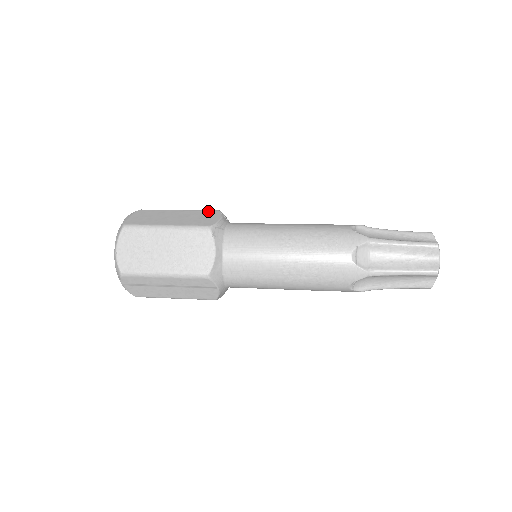
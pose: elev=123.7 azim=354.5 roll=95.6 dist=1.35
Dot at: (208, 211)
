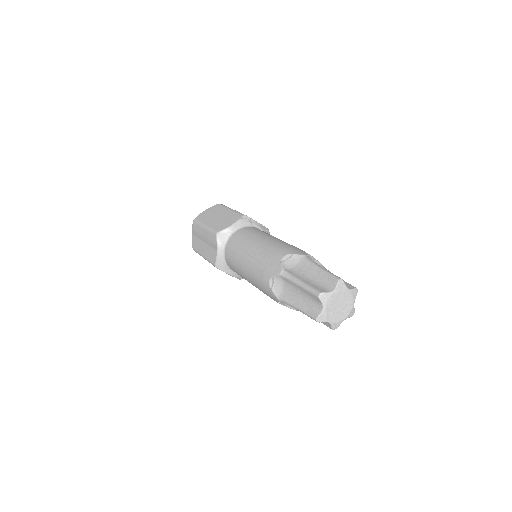
Dot at: occluded
